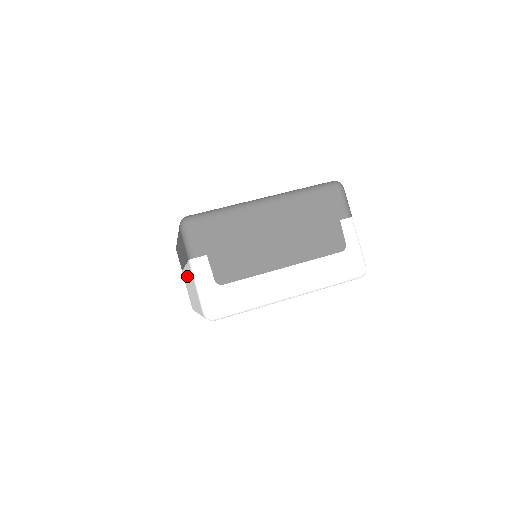
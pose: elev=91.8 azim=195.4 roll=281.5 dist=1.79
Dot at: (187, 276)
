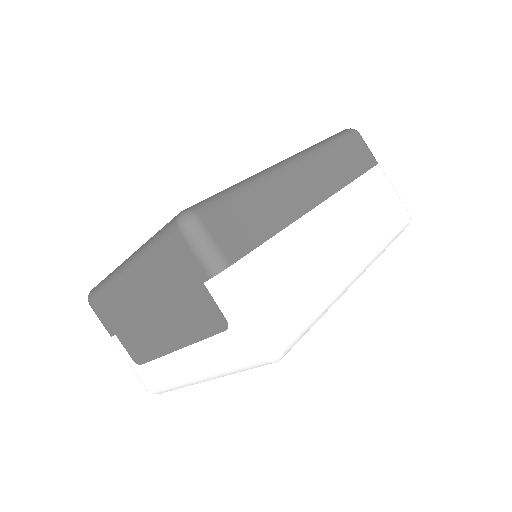
Dot at: occluded
